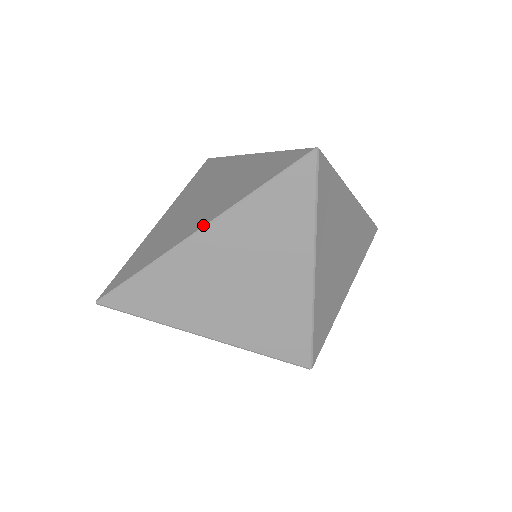
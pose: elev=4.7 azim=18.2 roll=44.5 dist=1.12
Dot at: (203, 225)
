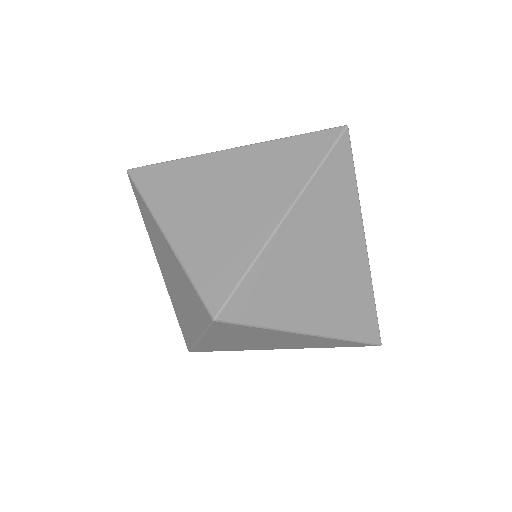
Dot at: (235, 148)
